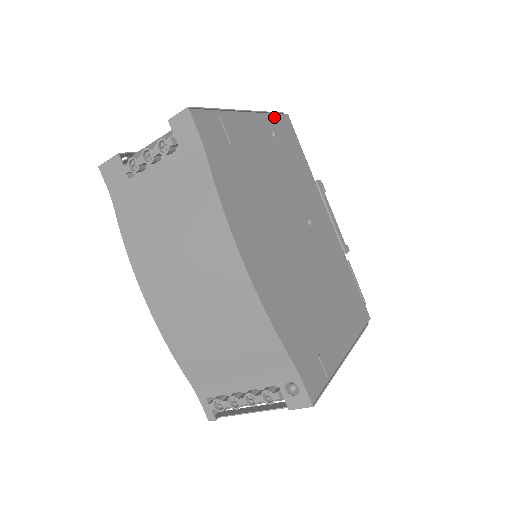
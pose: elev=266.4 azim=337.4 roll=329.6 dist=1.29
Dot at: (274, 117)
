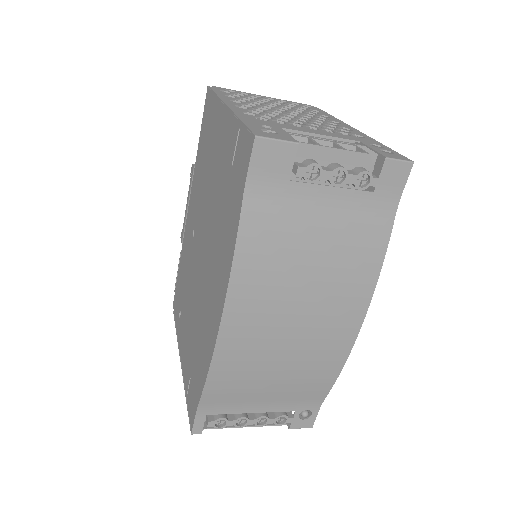
Dot at: occluded
